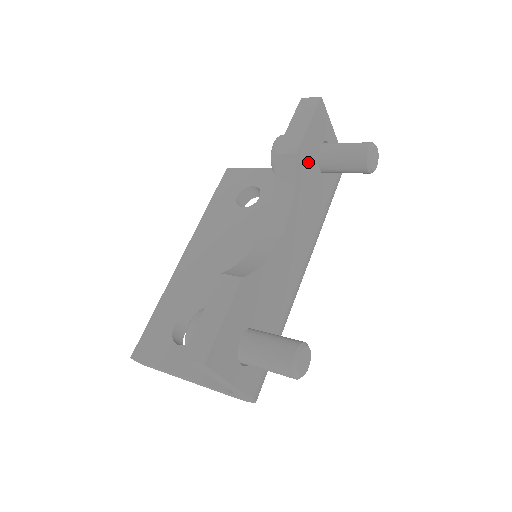
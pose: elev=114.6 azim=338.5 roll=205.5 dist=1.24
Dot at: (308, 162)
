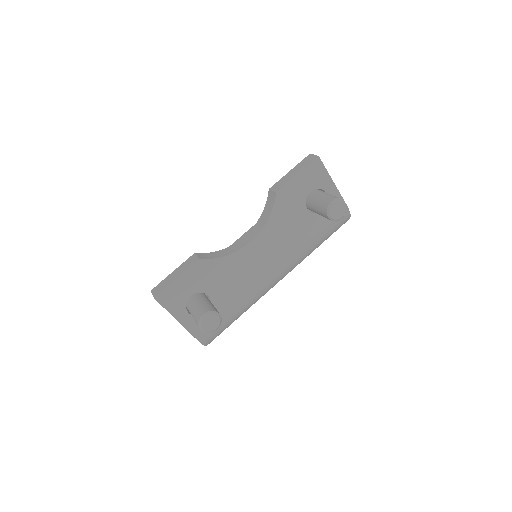
Dot at: (292, 200)
